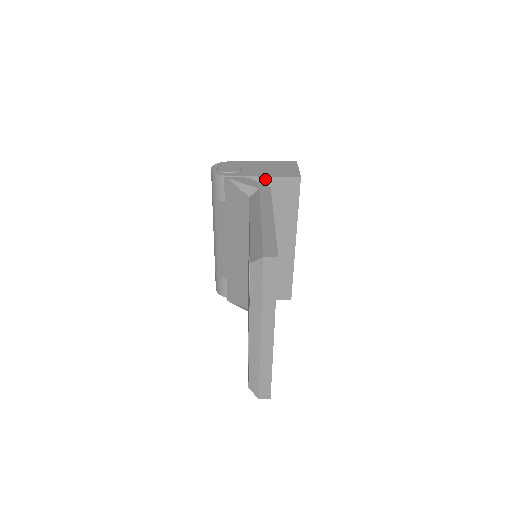
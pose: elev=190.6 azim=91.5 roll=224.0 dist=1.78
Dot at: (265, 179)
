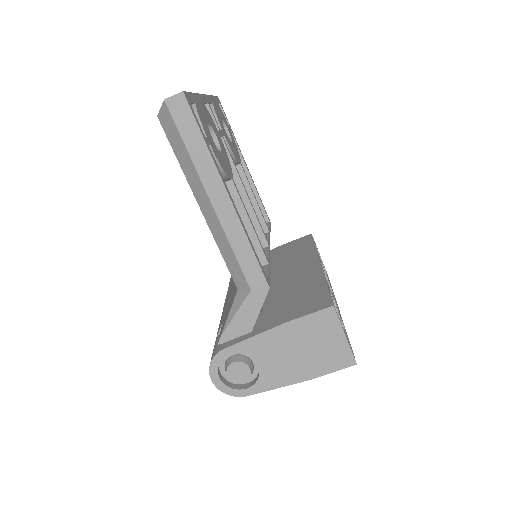
Dot at: (276, 249)
